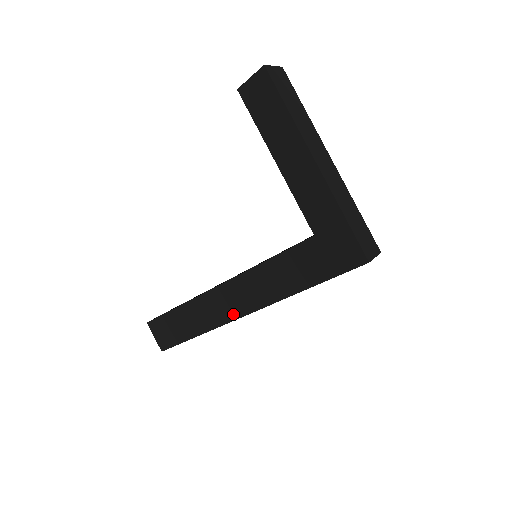
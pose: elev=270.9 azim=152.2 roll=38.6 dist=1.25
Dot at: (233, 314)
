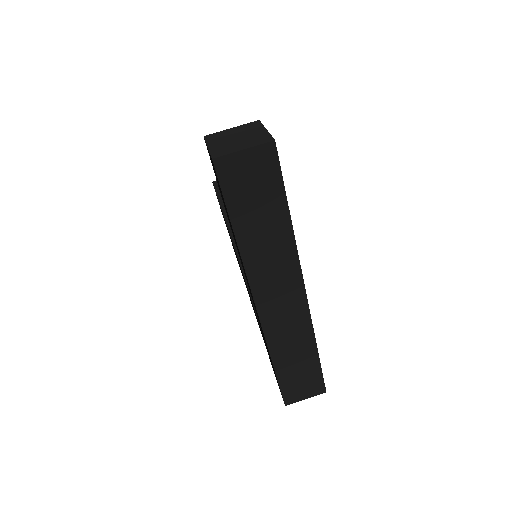
Dot at: occluded
